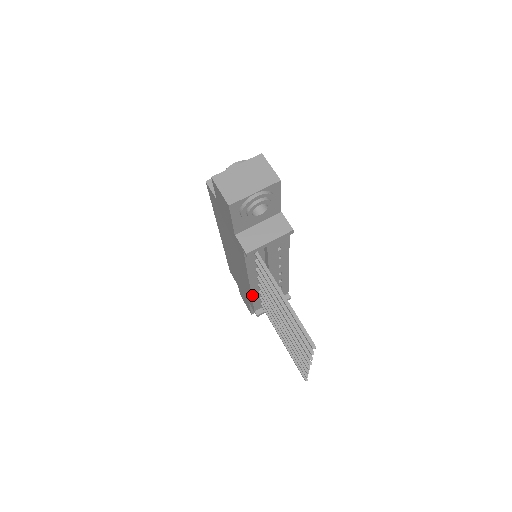
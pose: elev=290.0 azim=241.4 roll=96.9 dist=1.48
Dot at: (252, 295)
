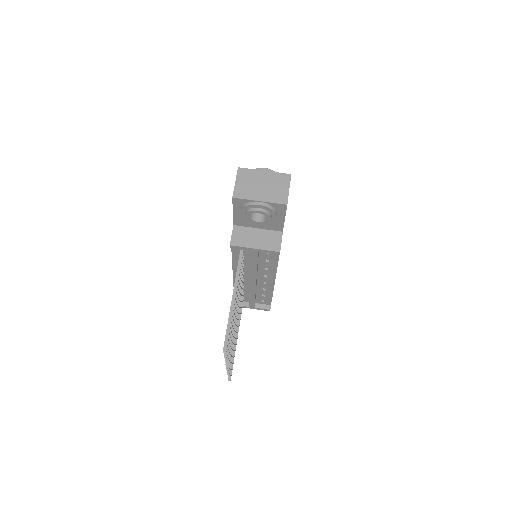
Dot at: occluded
